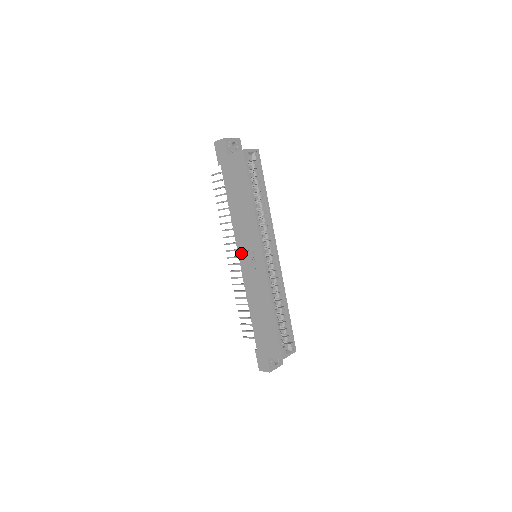
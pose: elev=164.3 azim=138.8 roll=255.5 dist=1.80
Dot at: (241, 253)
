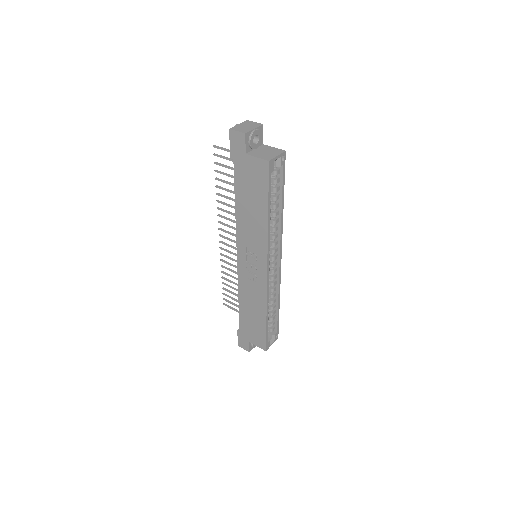
Dot at: (241, 254)
